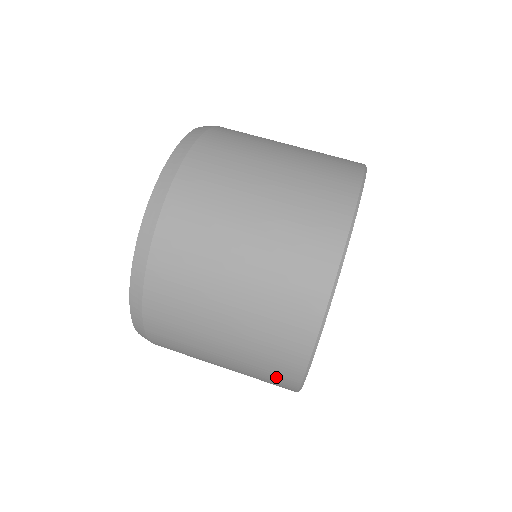
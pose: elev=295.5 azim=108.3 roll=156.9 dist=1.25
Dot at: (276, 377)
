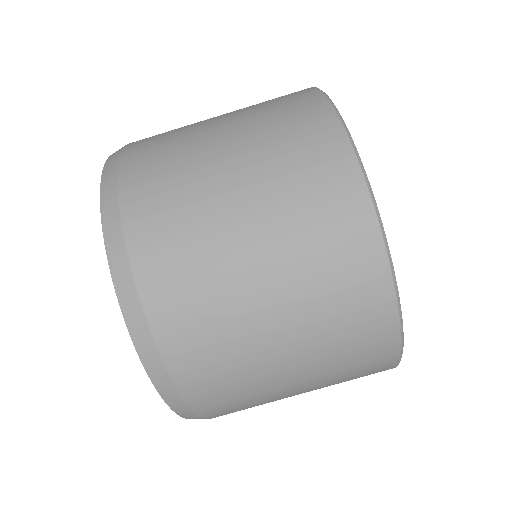
Dot at: occluded
